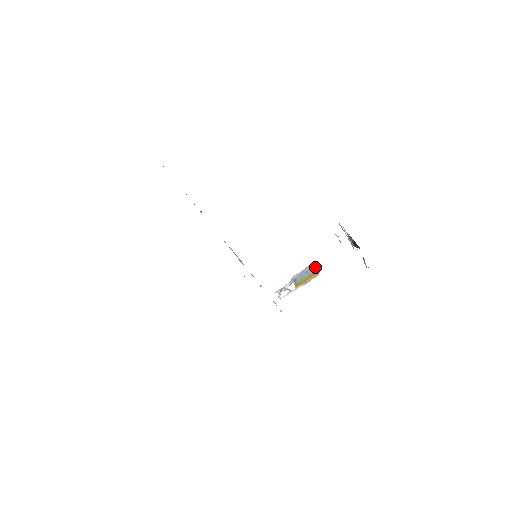
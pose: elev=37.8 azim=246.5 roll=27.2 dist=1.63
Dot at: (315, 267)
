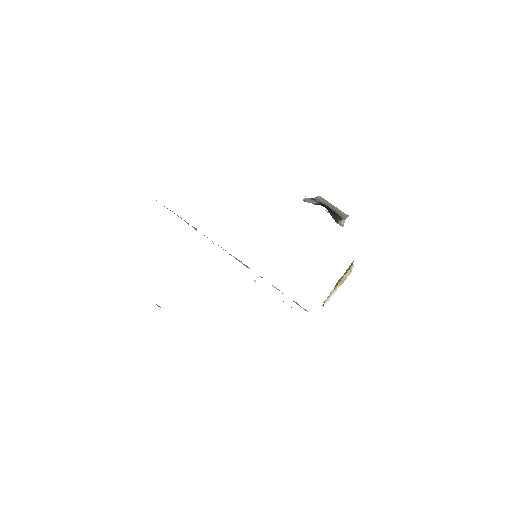
Dot at: (352, 263)
